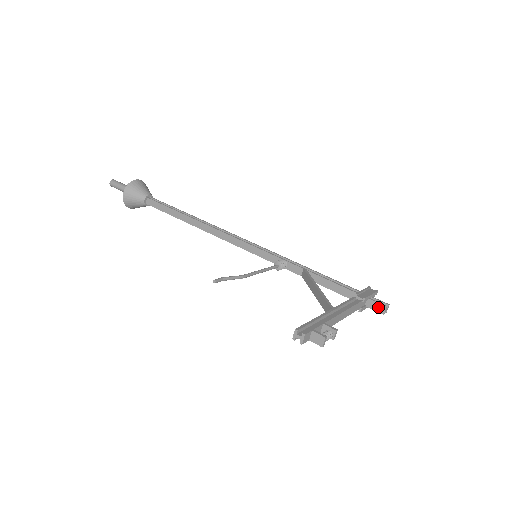
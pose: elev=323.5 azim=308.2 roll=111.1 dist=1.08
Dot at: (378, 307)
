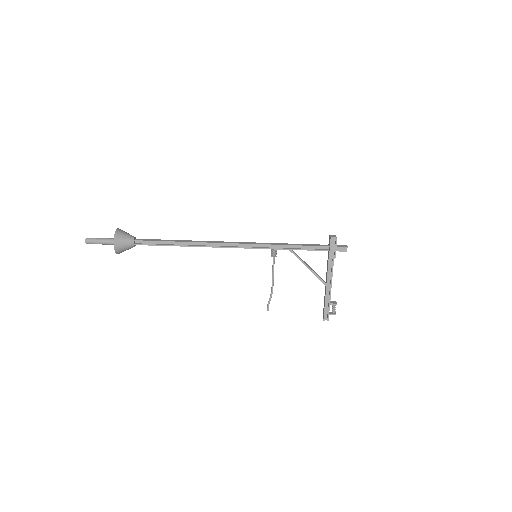
Dot at: (342, 251)
